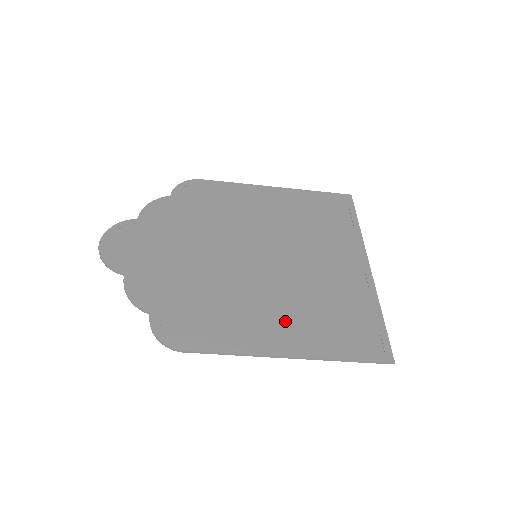
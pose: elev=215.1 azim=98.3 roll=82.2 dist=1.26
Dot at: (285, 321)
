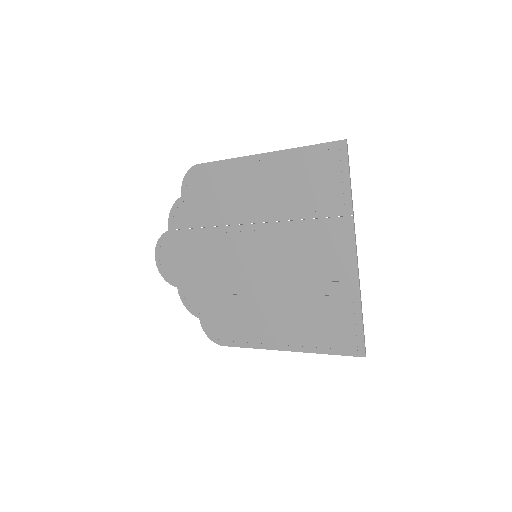
Dot at: (282, 322)
